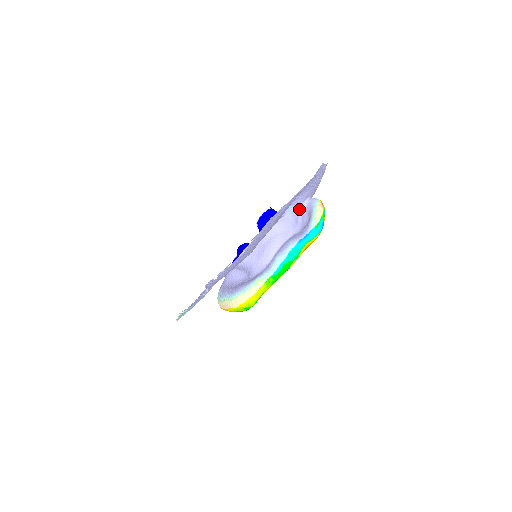
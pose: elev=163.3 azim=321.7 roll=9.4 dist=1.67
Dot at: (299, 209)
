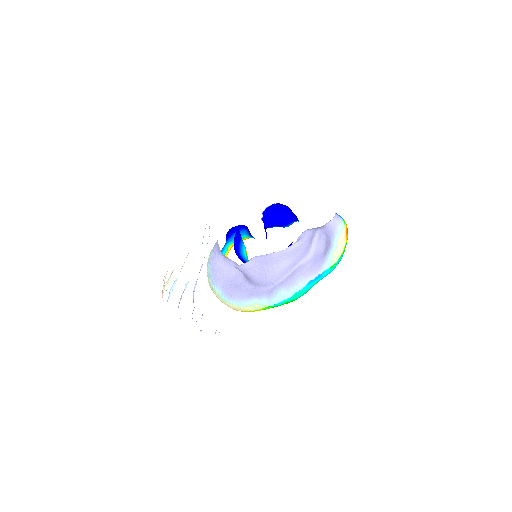
Dot at: (317, 228)
